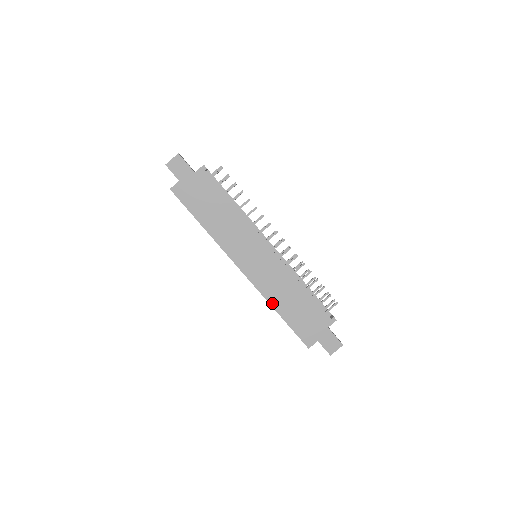
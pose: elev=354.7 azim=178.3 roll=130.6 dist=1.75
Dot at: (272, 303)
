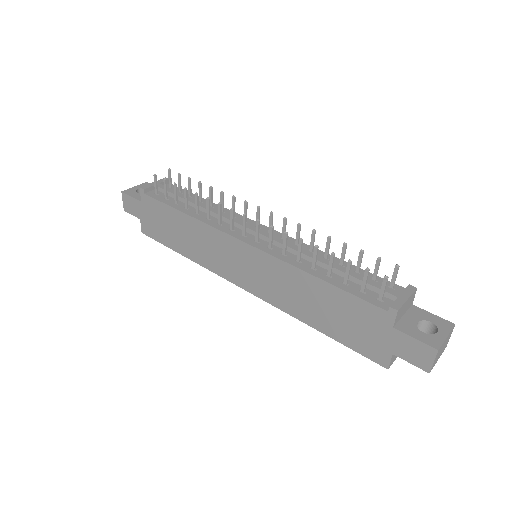
Dot at: (299, 317)
